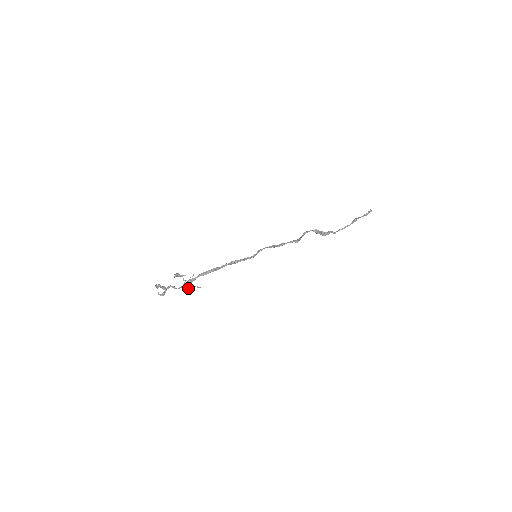
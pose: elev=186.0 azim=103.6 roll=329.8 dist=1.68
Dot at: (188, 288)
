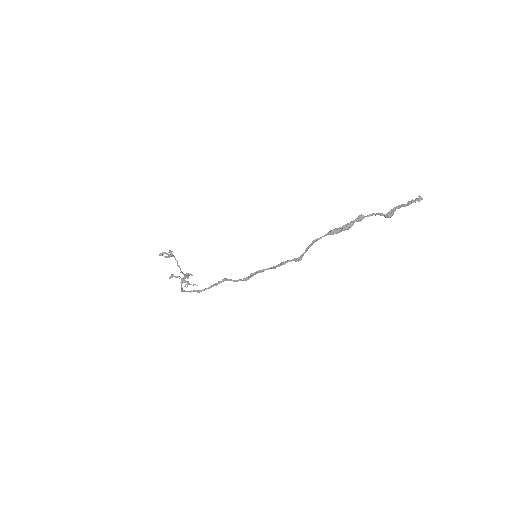
Dot at: (186, 282)
